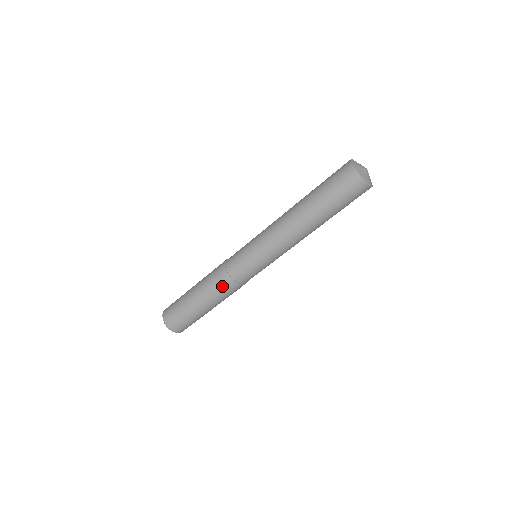
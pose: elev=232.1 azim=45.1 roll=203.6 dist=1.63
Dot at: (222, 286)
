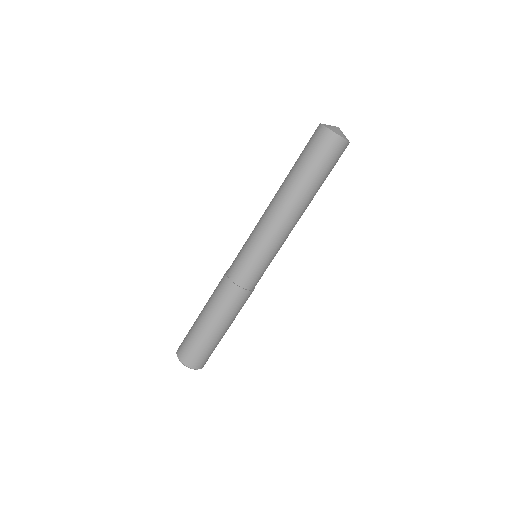
Dot at: (220, 288)
